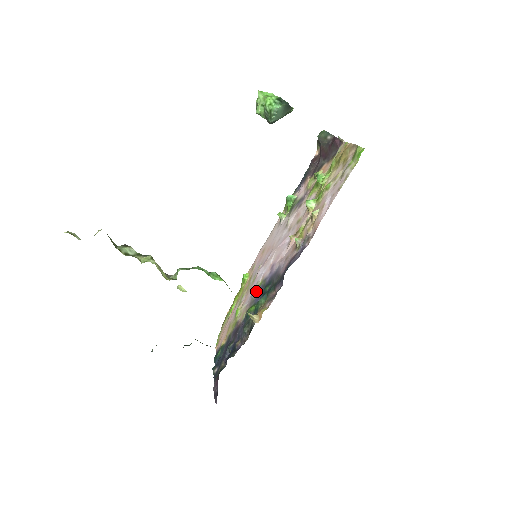
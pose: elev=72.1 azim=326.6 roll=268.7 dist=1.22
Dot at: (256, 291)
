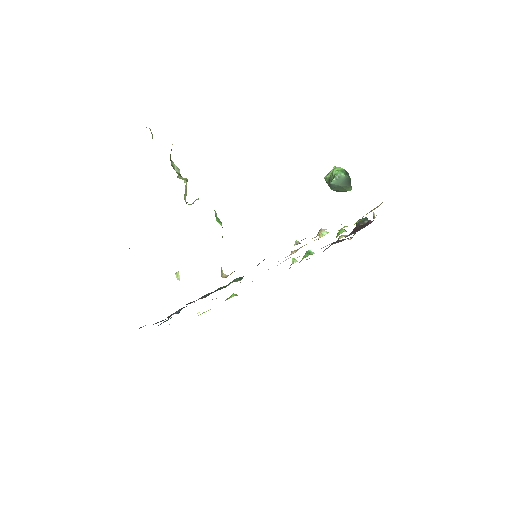
Dot at: occluded
